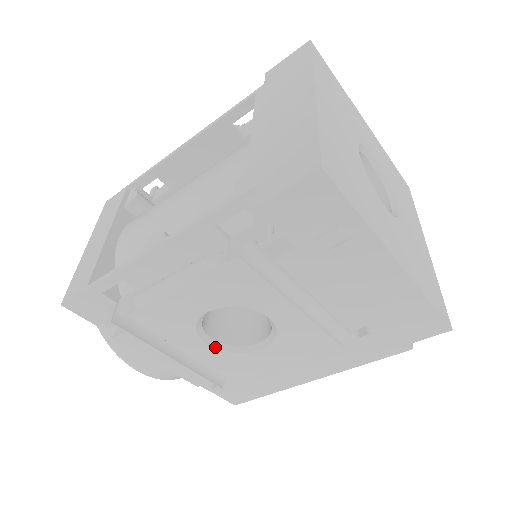
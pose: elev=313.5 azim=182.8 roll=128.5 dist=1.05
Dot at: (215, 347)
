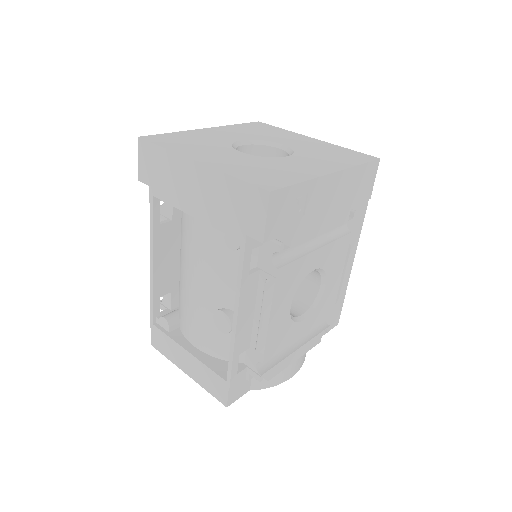
Dot at: (308, 315)
